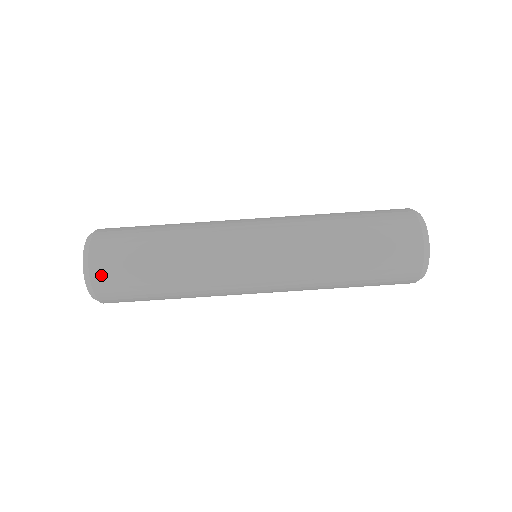
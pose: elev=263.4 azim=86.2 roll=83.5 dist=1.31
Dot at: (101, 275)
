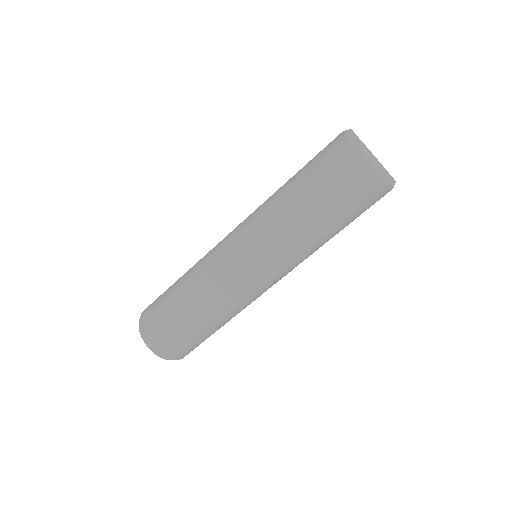
Dot at: (181, 355)
